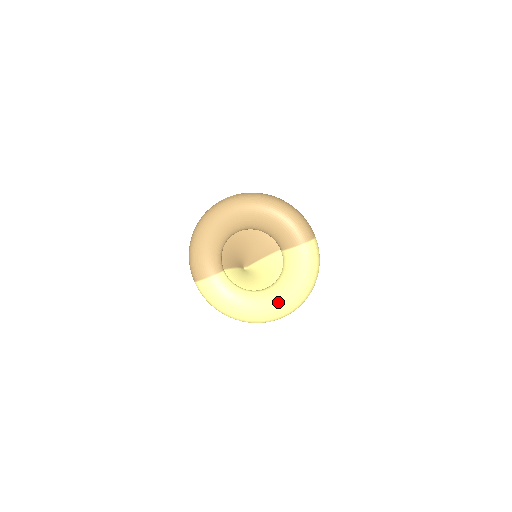
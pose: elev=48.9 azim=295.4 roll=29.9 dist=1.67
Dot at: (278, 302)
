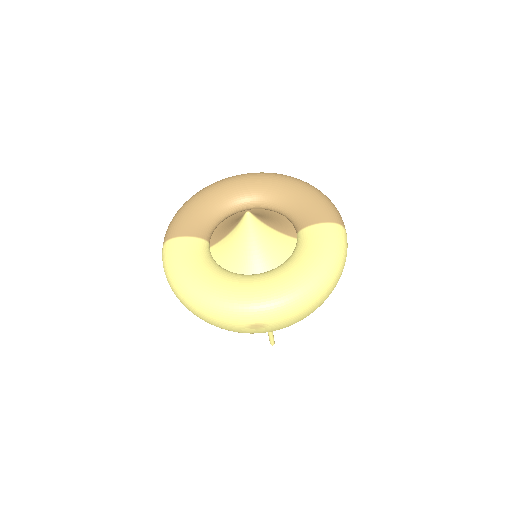
Dot at: (272, 283)
